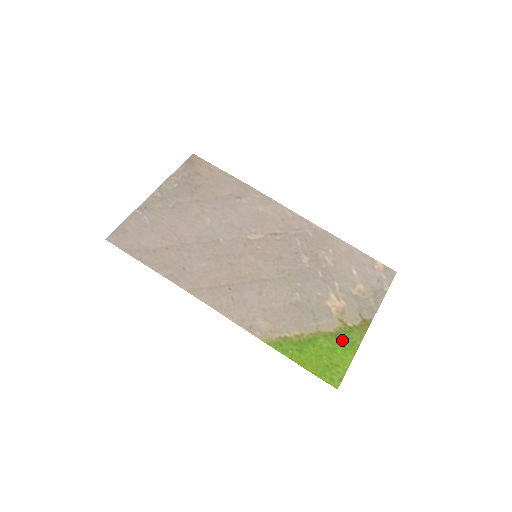
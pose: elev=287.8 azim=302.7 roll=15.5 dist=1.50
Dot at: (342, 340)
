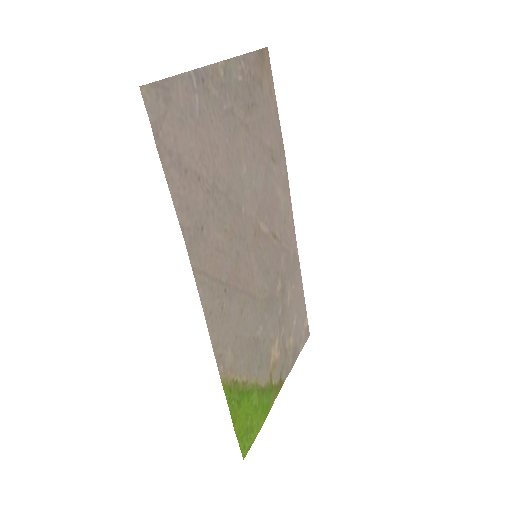
Dot at: (265, 400)
